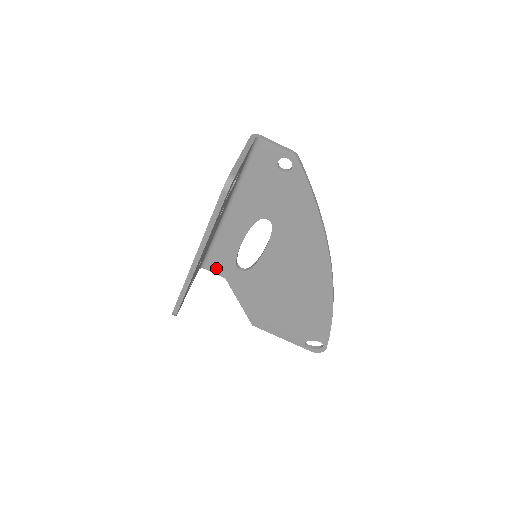
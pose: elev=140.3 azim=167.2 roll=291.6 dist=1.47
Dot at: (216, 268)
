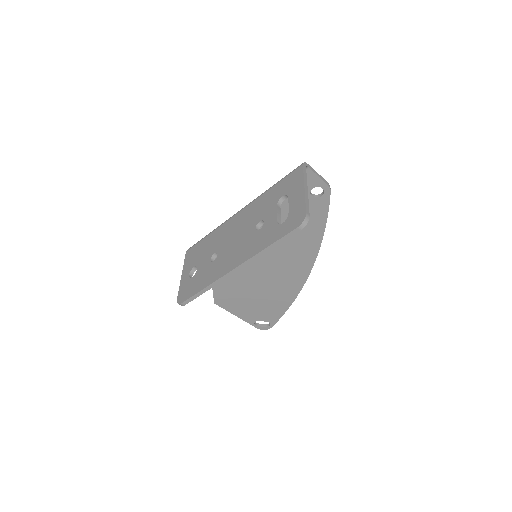
Dot at: occluded
